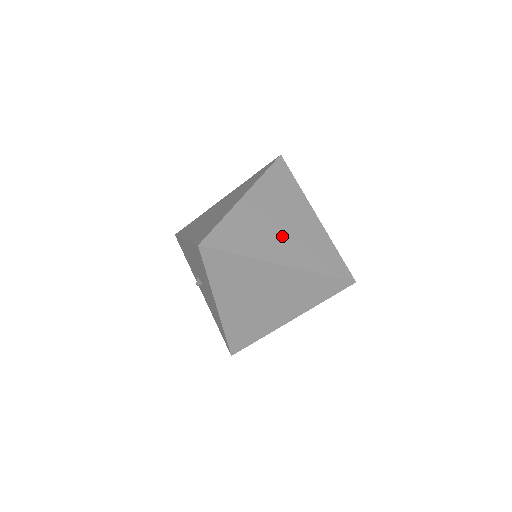
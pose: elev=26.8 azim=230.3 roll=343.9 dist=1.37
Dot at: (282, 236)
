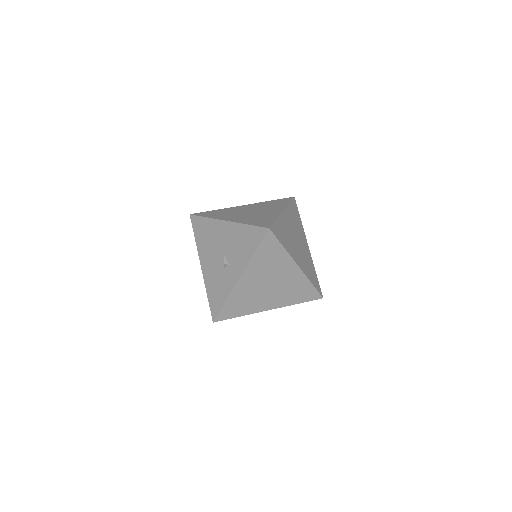
Dot at: occluded
